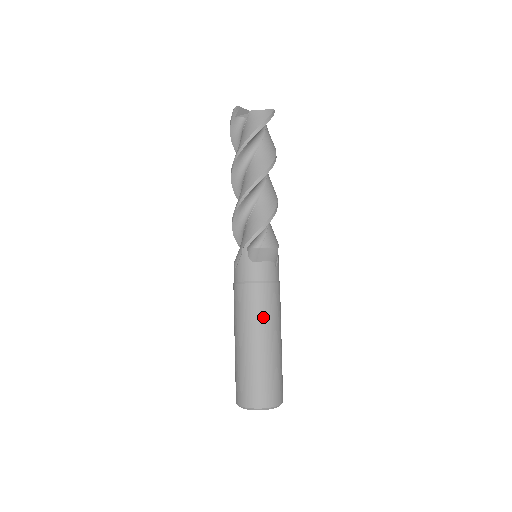
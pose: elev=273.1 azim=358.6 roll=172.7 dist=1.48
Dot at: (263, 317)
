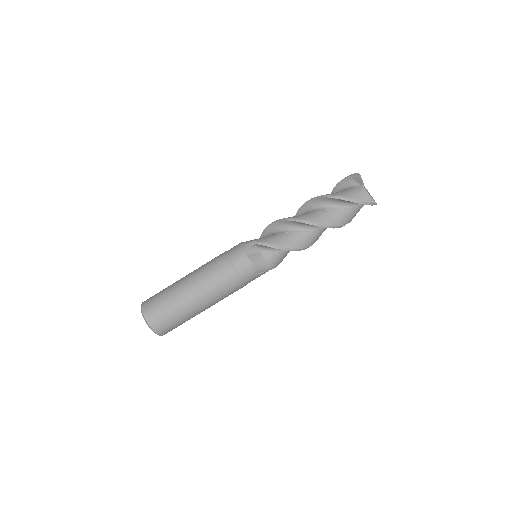
Dot at: (210, 285)
